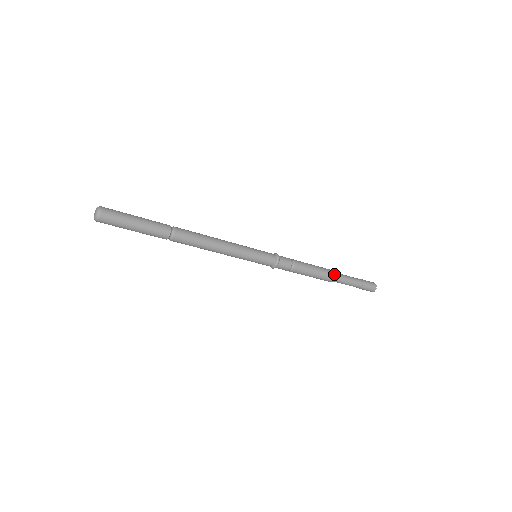
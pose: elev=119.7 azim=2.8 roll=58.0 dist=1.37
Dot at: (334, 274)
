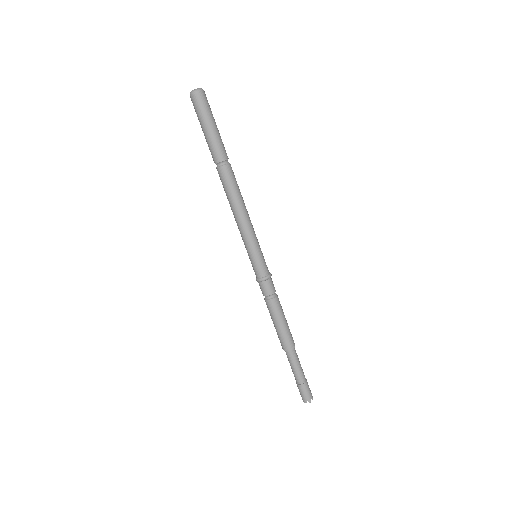
Dot at: occluded
